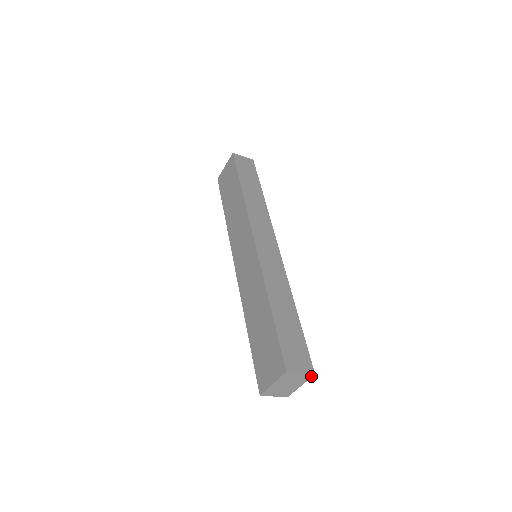
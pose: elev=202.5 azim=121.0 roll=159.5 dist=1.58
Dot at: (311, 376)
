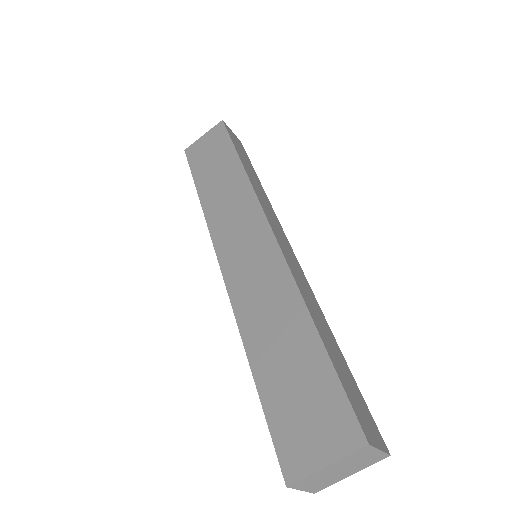
Dot at: (382, 458)
